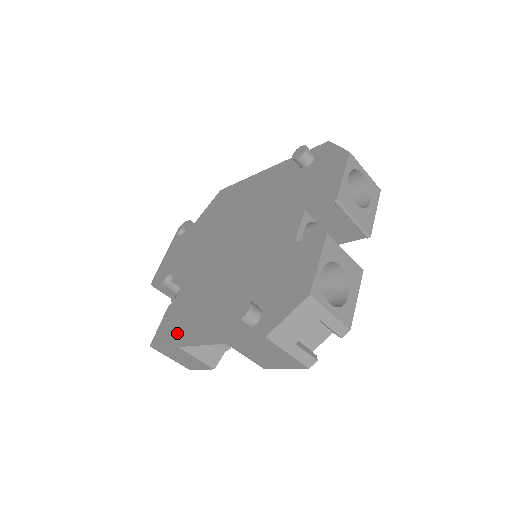
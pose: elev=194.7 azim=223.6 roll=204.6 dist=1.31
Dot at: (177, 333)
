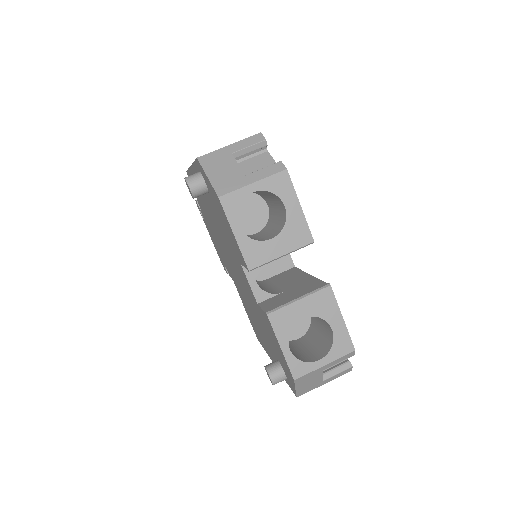
Dot at: (261, 341)
